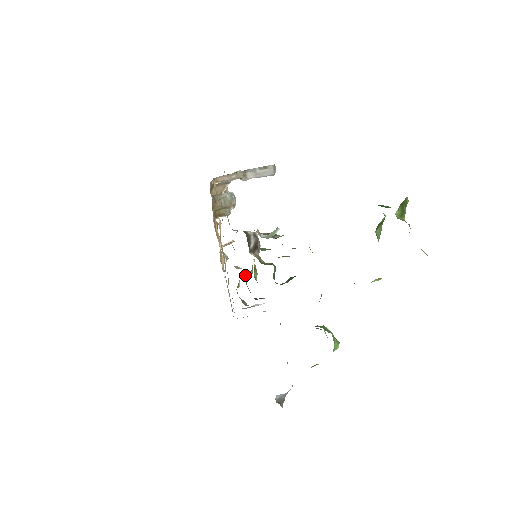
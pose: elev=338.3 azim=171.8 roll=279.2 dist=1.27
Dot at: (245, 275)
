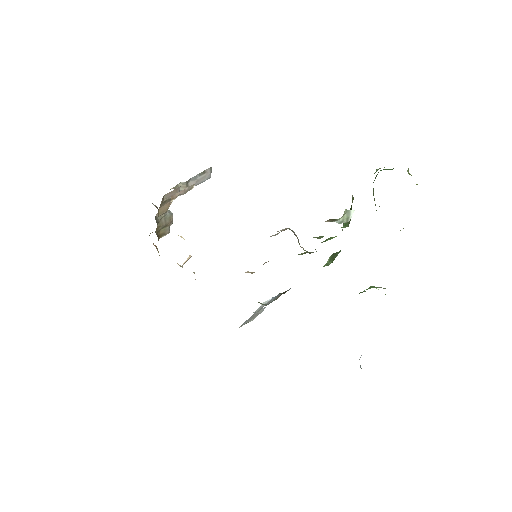
Dot at: occluded
